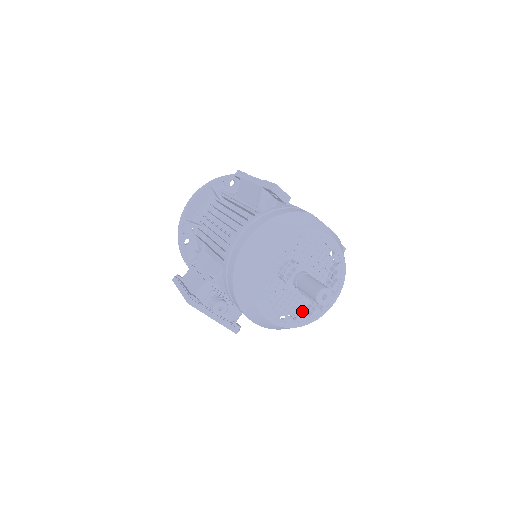
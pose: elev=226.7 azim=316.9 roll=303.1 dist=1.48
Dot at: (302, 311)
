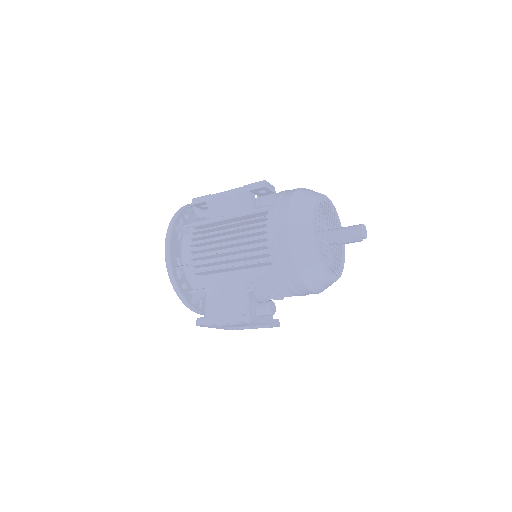
Dot at: occluded
